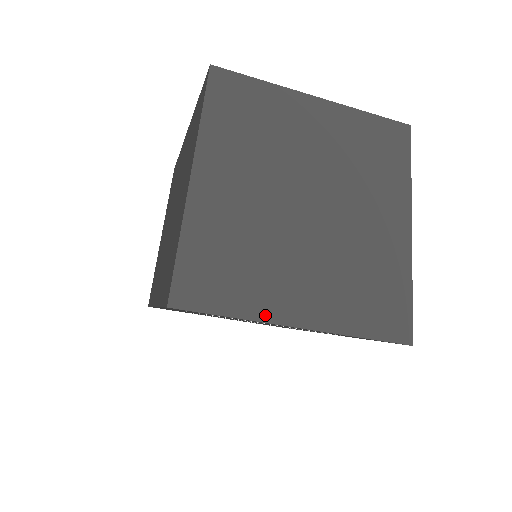
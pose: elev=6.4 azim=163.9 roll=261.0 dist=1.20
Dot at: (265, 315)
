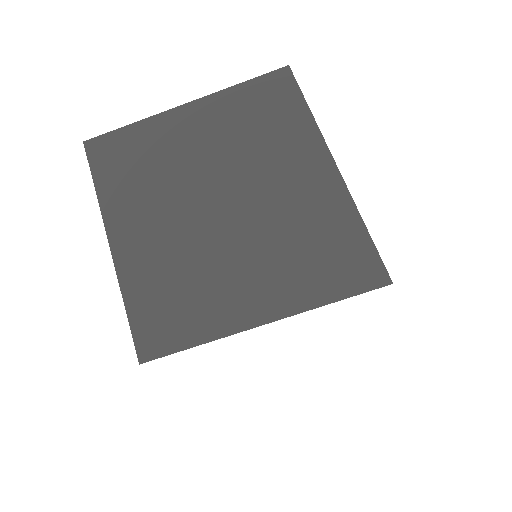
Dot at: (225, 329)
